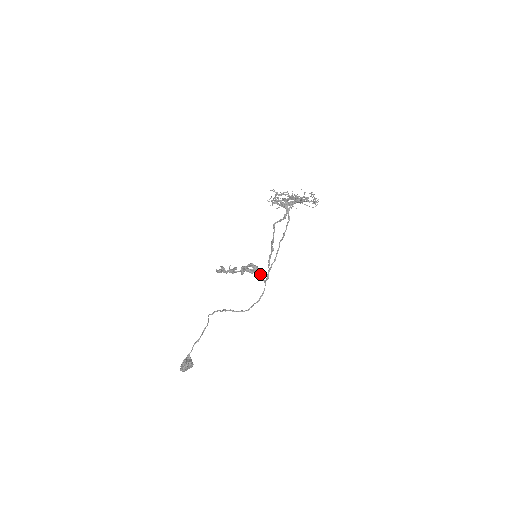
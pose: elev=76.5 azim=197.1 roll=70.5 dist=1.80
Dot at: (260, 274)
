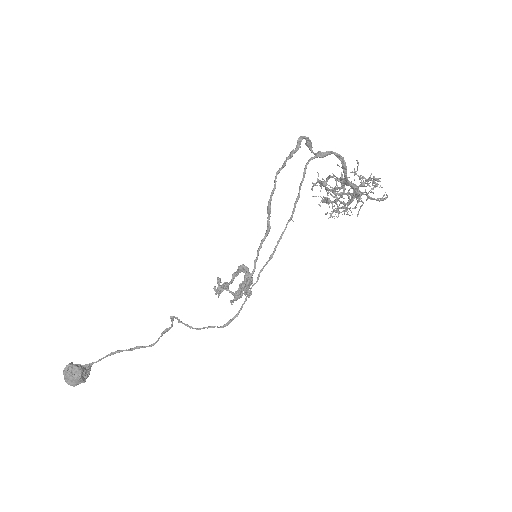
Dot at: (249, 285)
